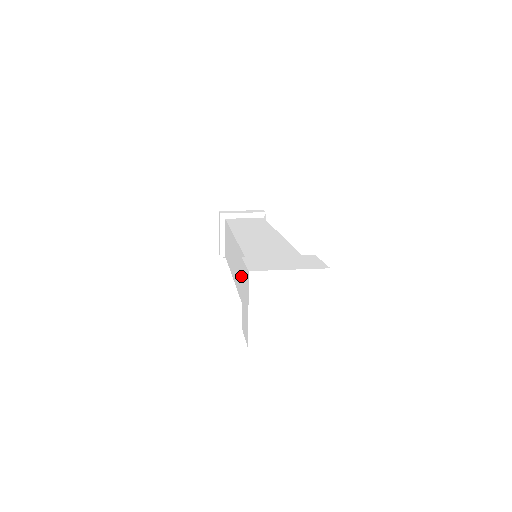
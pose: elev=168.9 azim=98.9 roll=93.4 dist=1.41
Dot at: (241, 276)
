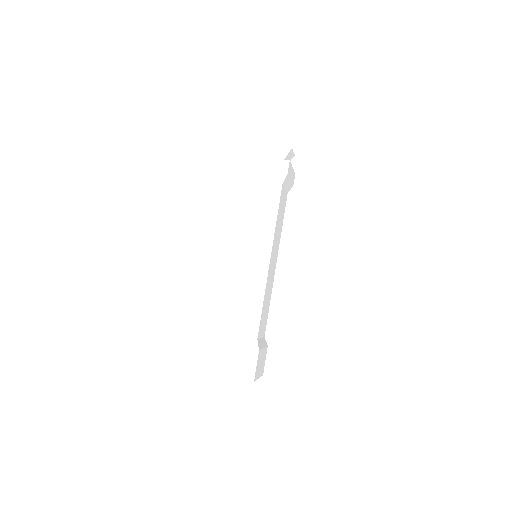
Dot at: occluded
